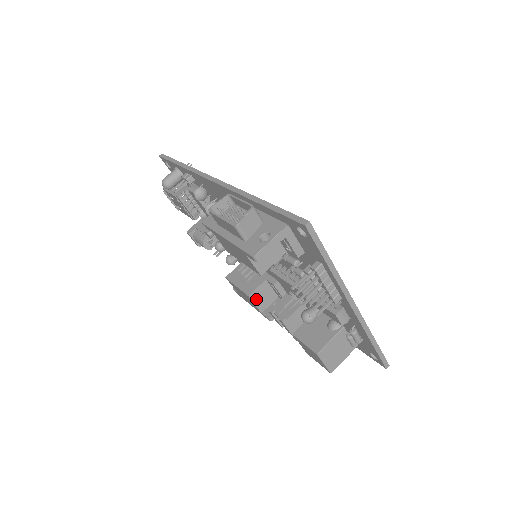
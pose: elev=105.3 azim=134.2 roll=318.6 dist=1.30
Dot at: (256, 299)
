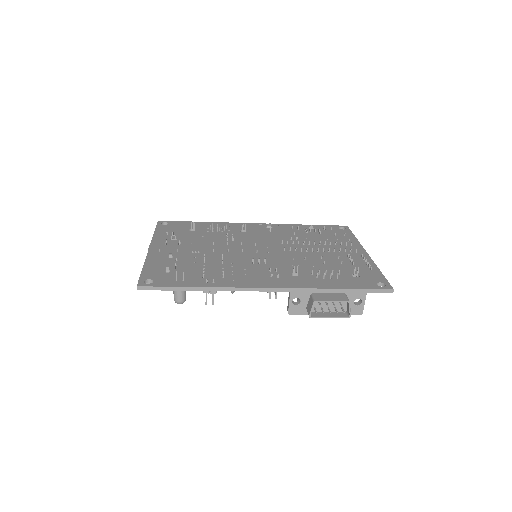
Dot at: occluded
